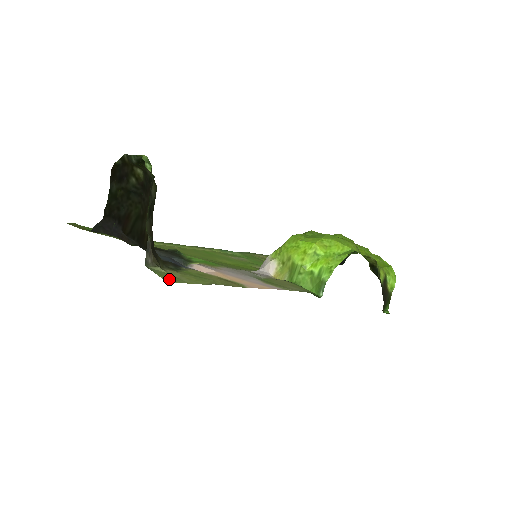
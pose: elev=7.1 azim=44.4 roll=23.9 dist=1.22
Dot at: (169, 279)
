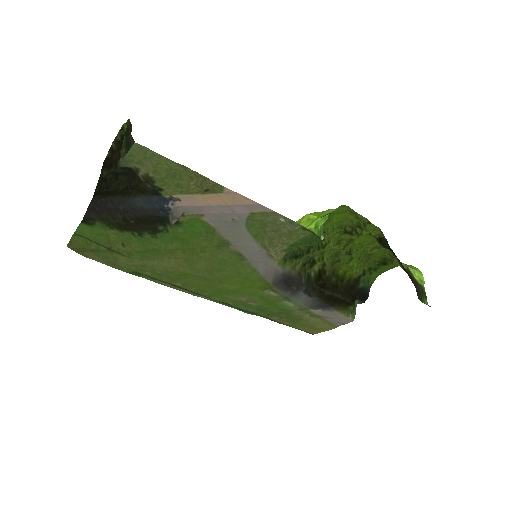
Dot at: (137, 149)
